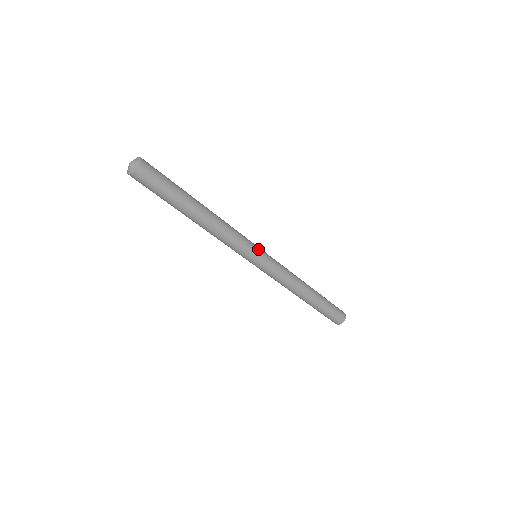
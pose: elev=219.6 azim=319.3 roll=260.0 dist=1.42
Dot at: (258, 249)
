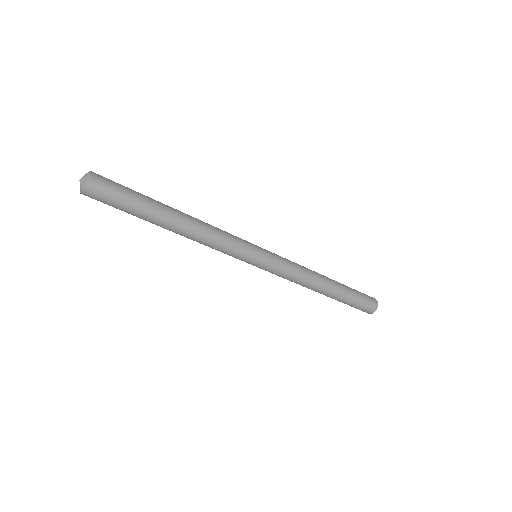
Dot at: (254, 245)
